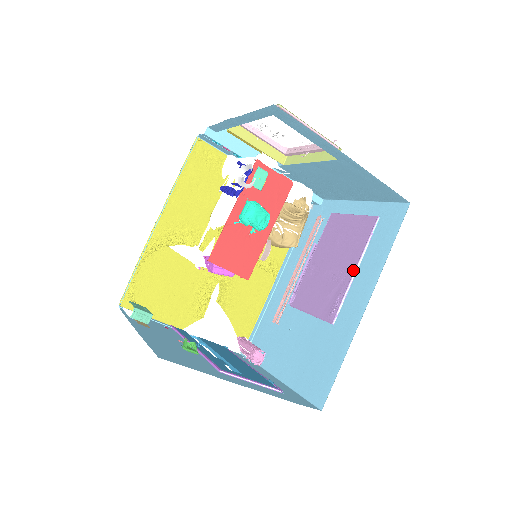
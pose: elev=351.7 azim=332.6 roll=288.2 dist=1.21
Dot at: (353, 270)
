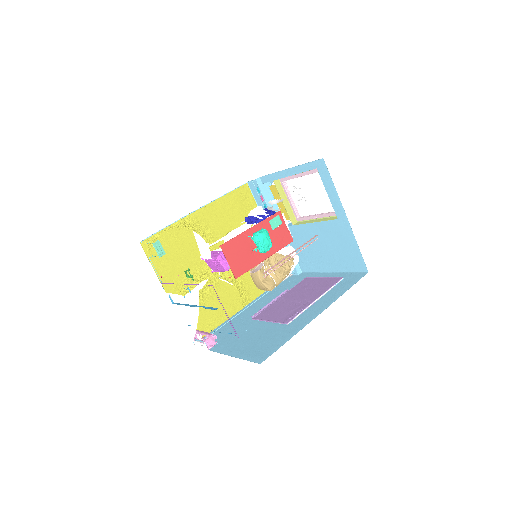
Dot at: (315, 299)
